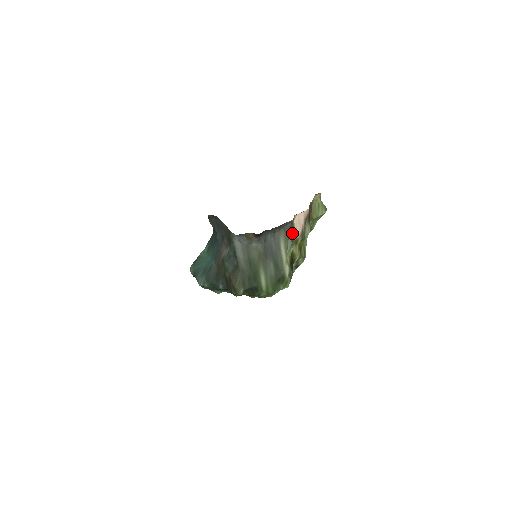
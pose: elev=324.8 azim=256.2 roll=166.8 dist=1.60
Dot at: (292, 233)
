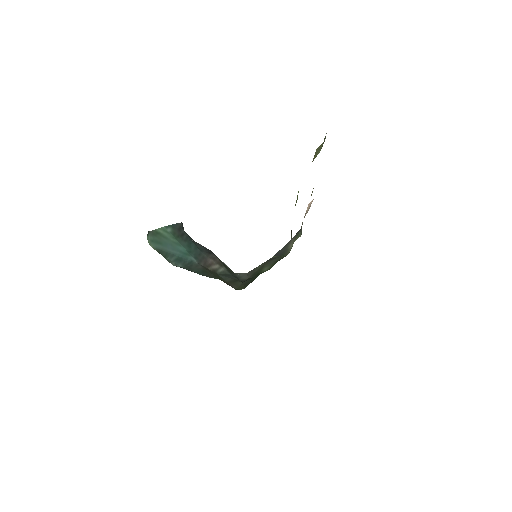
Dot at: occluded
